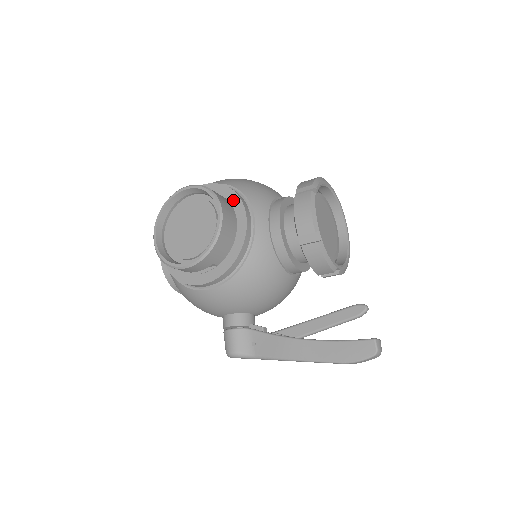
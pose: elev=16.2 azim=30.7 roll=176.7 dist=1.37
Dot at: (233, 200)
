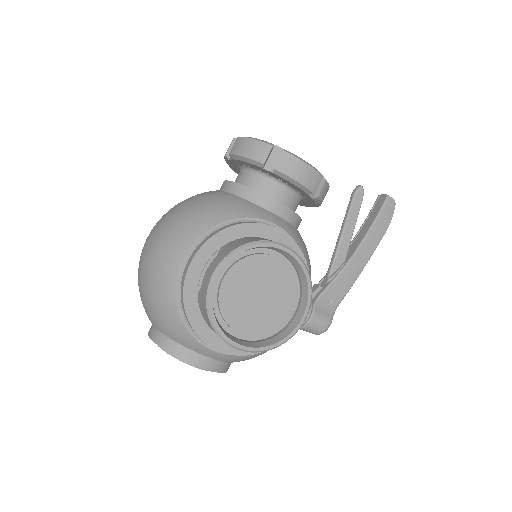
Dot at: (246, 232)
